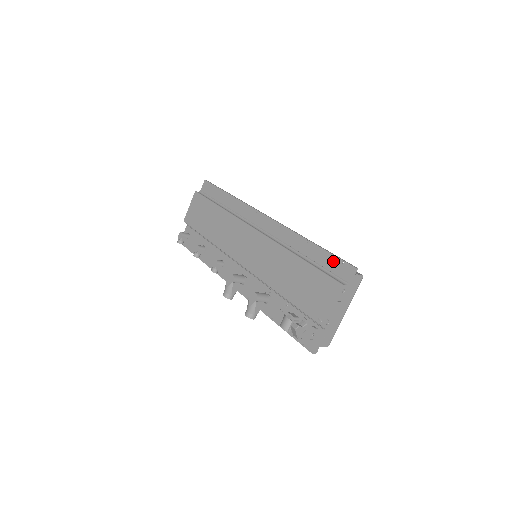
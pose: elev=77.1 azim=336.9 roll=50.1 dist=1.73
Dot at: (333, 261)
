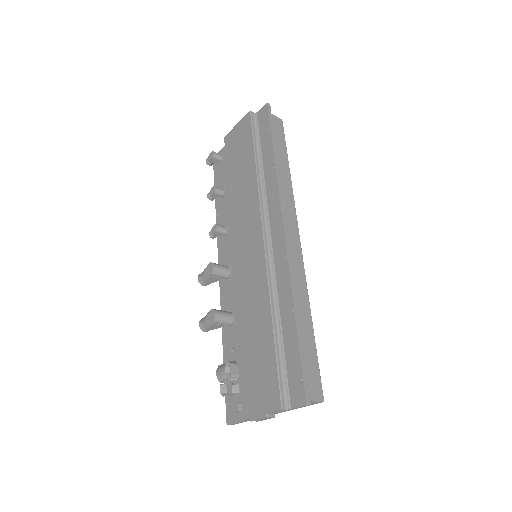
Dot at: (296, 367)
